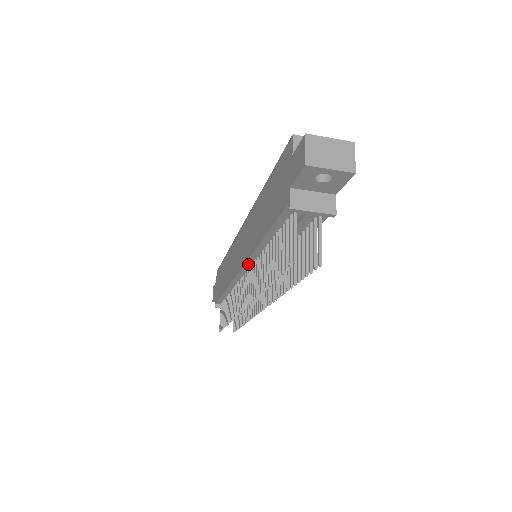
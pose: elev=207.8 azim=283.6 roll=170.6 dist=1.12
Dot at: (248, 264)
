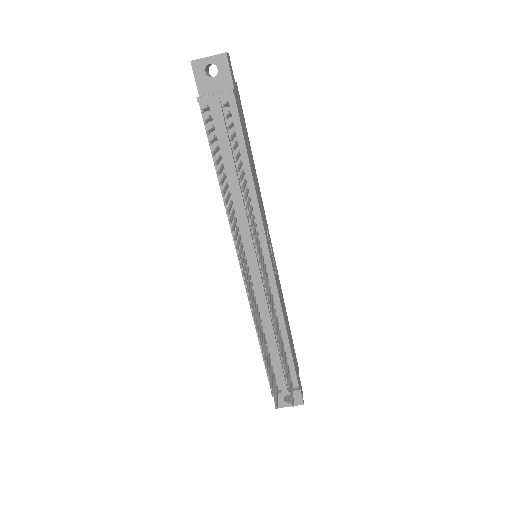
Dot at: occluded
